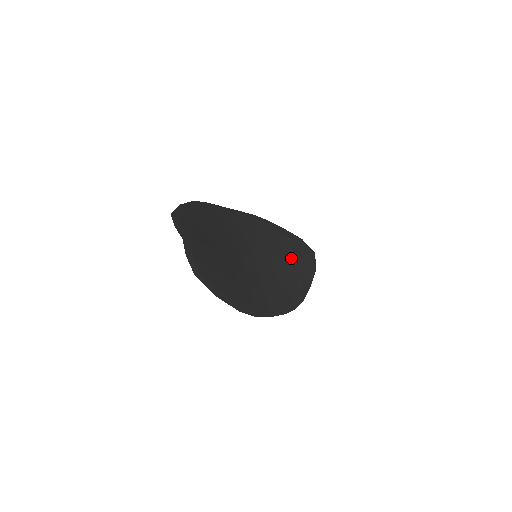
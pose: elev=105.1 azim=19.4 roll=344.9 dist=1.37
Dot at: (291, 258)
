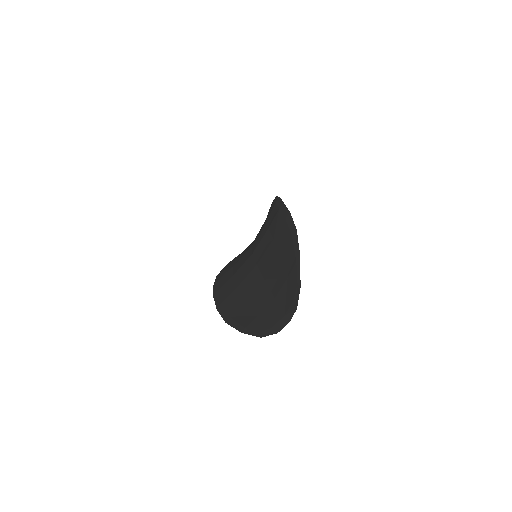
Dot at: occluded
